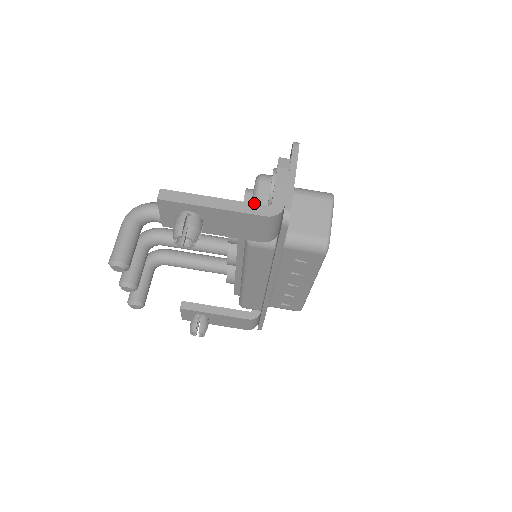
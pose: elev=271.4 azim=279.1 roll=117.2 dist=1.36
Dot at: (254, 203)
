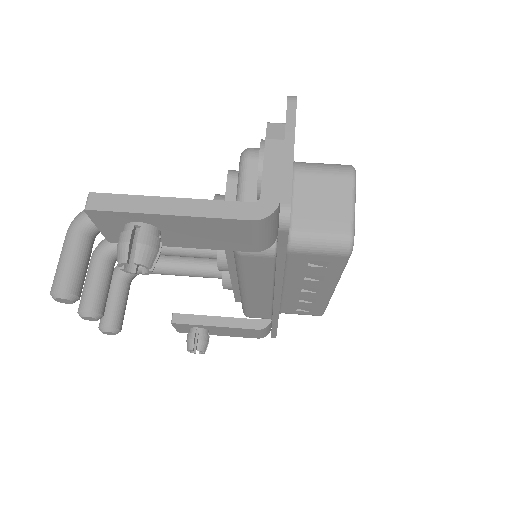
Dot at: (240, 192)
